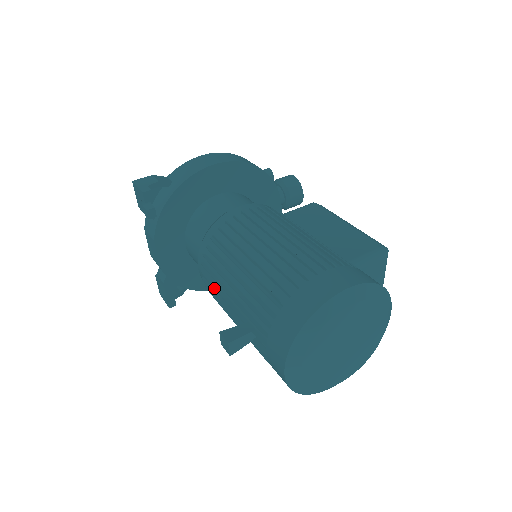
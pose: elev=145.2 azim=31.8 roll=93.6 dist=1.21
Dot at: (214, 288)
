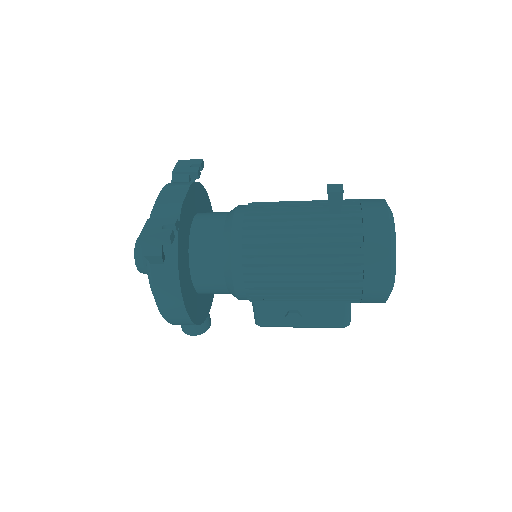
Dot at: (274, 207)
